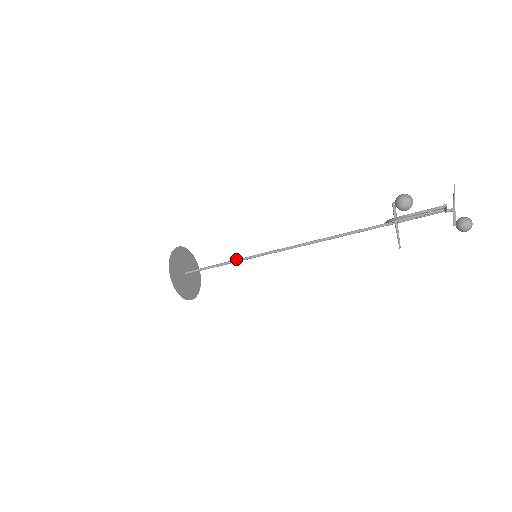
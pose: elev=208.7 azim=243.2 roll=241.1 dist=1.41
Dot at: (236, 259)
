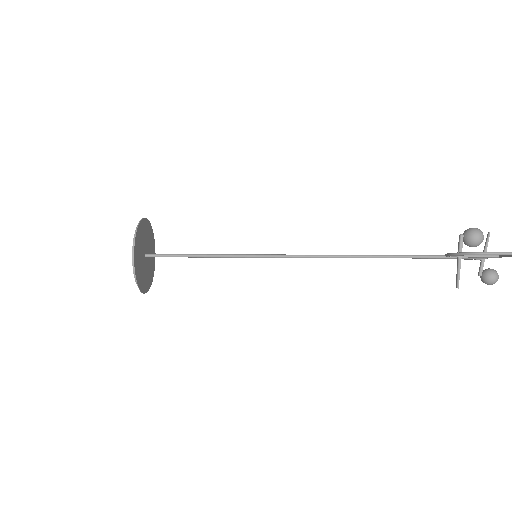
Dot at: occluded
